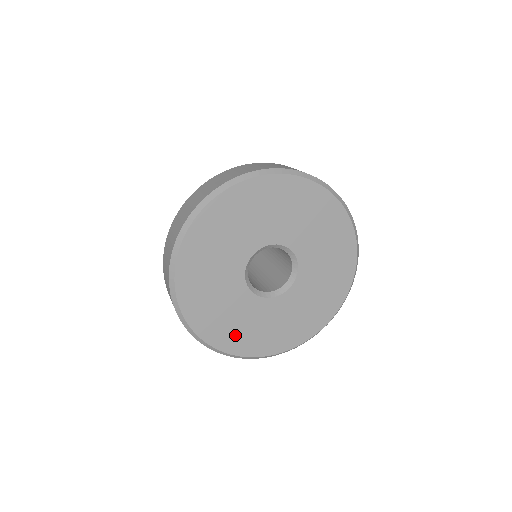
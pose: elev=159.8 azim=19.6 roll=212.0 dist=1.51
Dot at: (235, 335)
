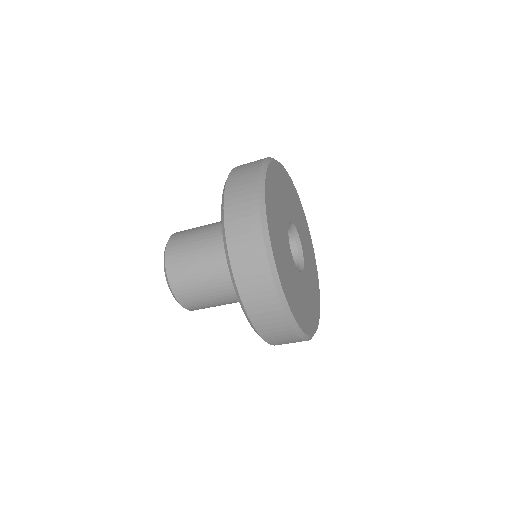
Dot at: (279, 252)
